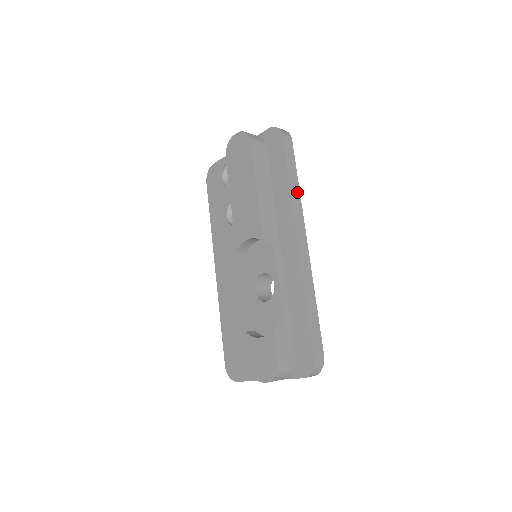
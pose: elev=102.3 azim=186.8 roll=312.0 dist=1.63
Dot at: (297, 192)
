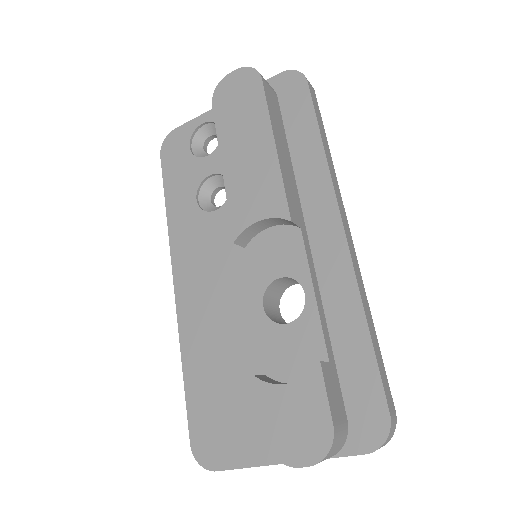
Dot at: (330, 159)
